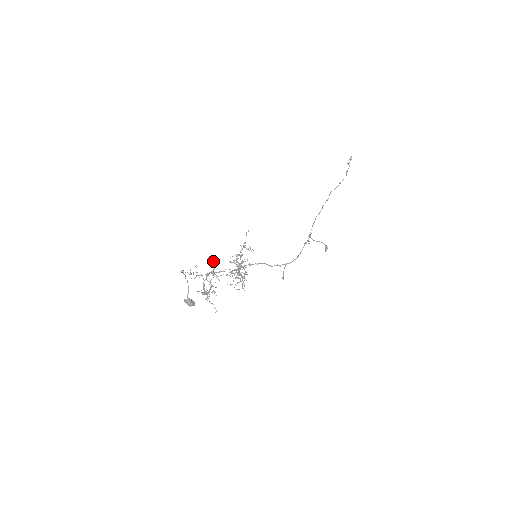
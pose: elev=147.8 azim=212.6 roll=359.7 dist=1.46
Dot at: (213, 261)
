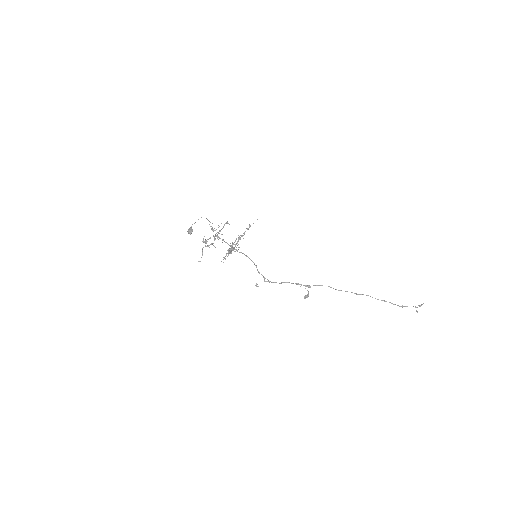
Dot at: (226, 223)
